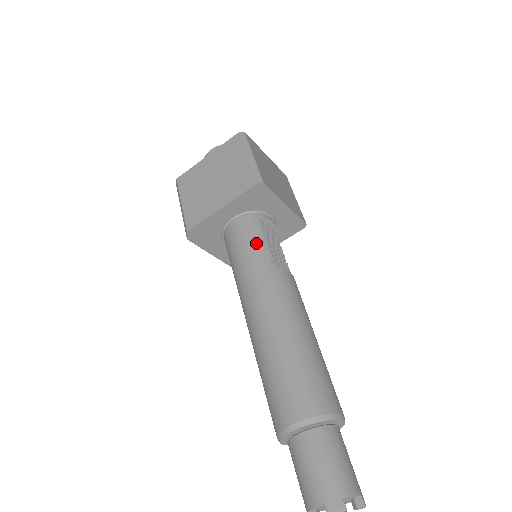
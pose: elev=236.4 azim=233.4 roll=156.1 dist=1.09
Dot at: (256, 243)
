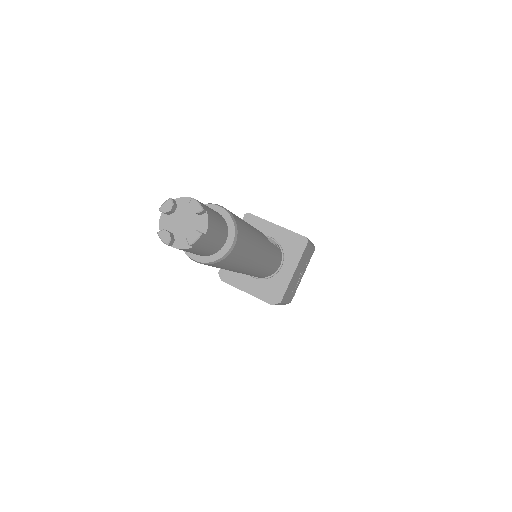
Dot at: occluded
